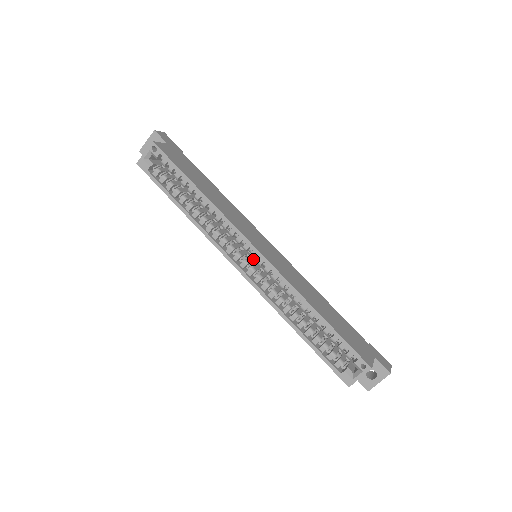
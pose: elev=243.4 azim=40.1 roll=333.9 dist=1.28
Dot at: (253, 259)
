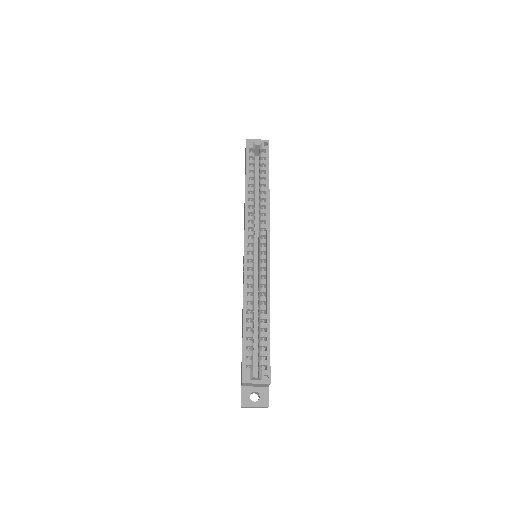
Dot at: (254, 255)
